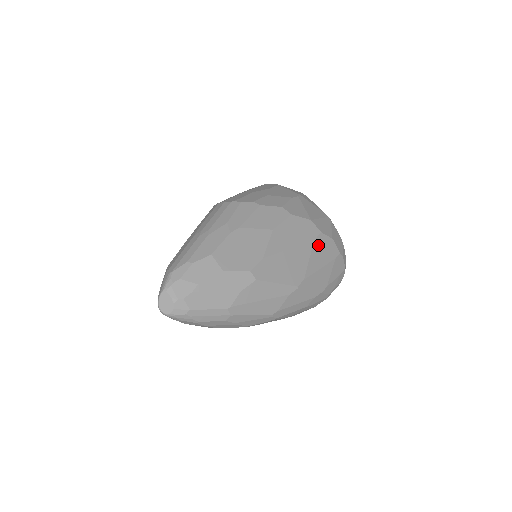
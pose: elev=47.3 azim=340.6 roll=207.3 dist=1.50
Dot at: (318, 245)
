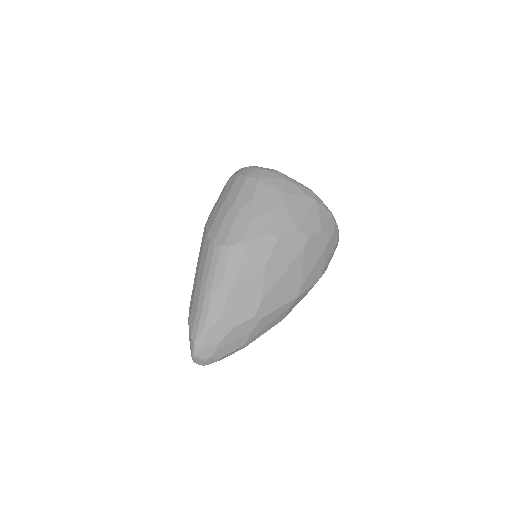
Dot at: (308, 249)
